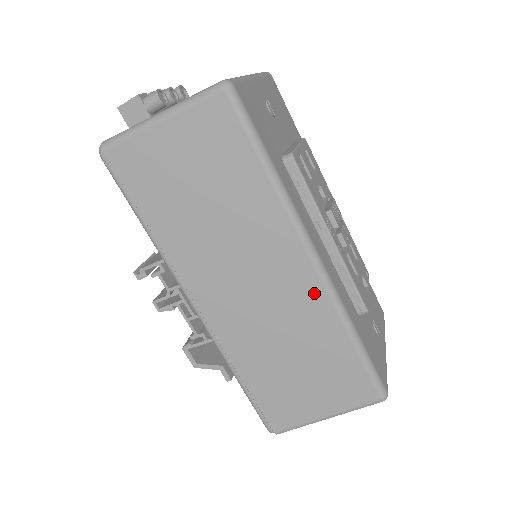
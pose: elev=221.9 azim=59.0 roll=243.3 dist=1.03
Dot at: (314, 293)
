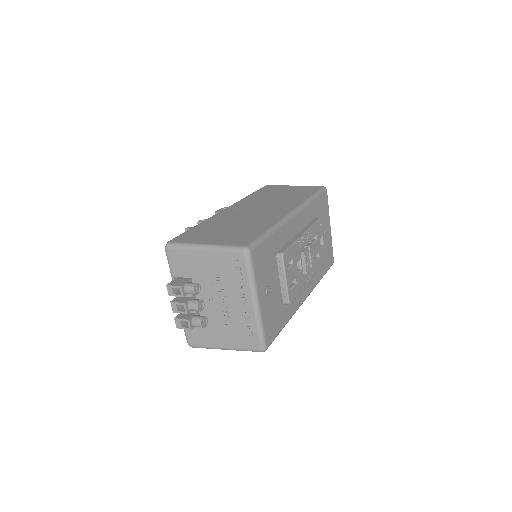
Dot at: occluded
